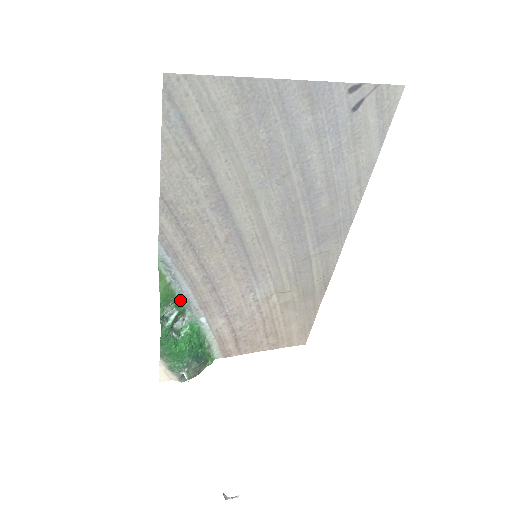
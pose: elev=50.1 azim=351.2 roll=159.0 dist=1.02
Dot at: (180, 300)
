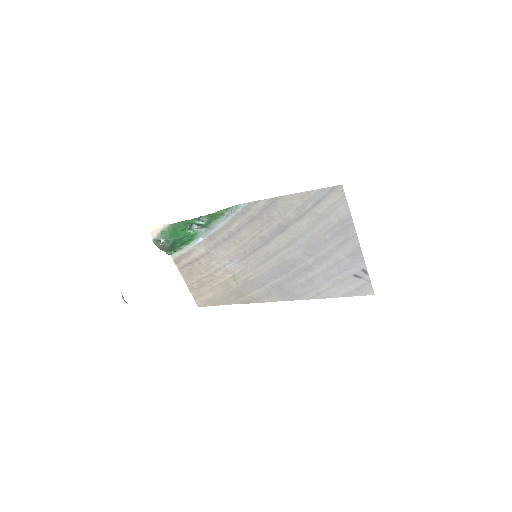
Dot at: (212, 223)
